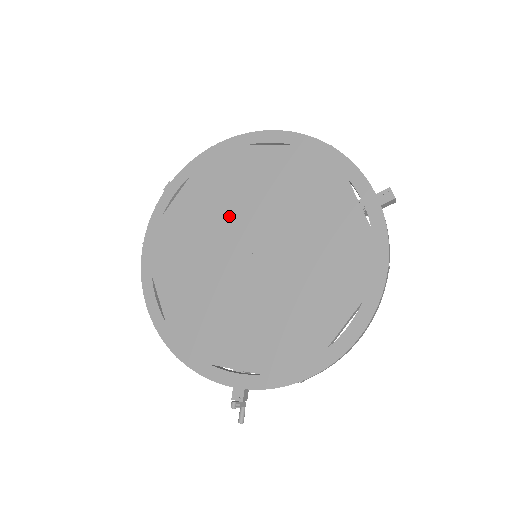
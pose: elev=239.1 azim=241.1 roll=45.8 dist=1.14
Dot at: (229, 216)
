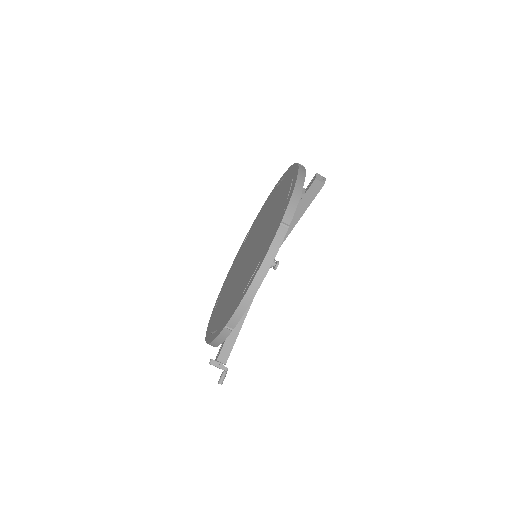
Dot at: (253, 235)
